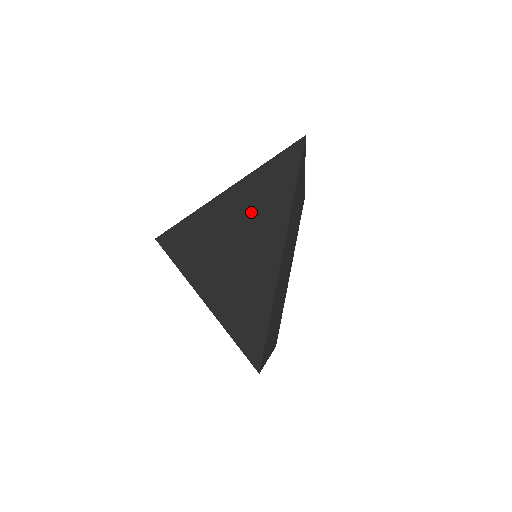
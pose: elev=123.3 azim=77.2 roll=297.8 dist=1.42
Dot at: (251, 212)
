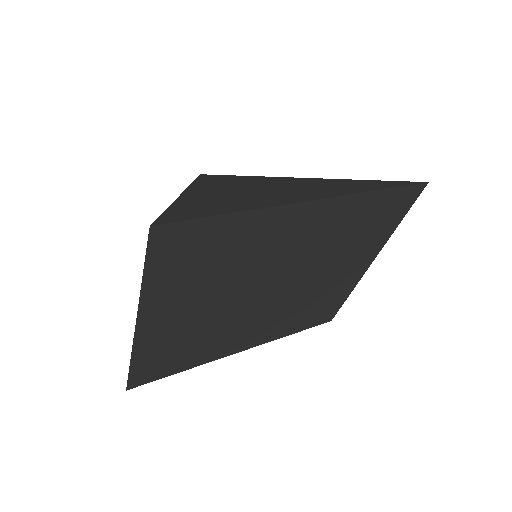
Dot at: occluded
